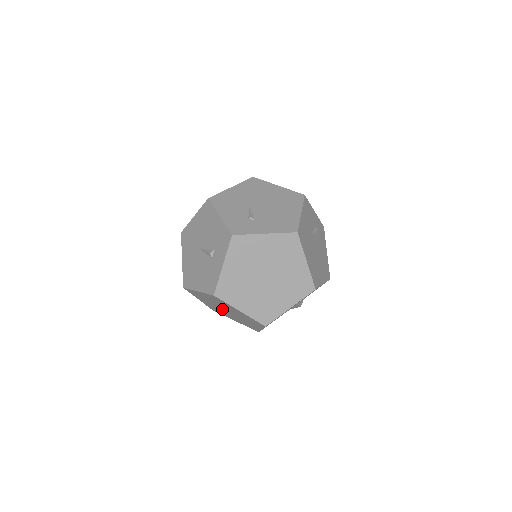
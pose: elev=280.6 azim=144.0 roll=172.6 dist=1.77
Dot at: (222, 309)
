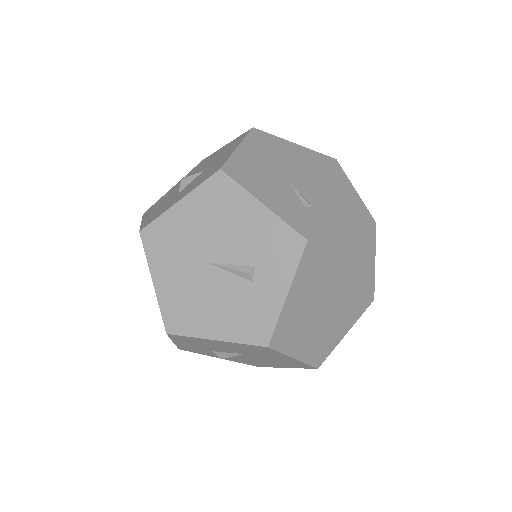
Dot at: (226, 352)
